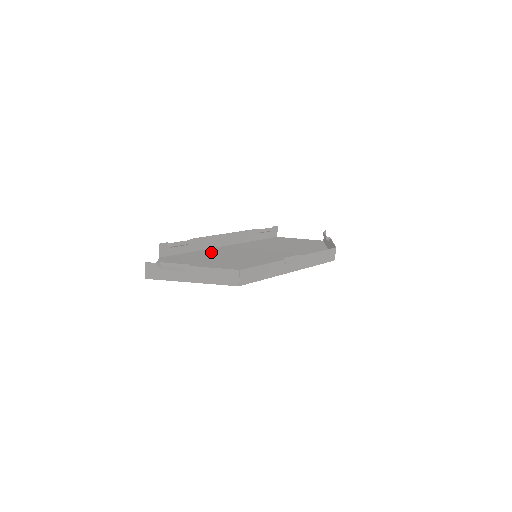
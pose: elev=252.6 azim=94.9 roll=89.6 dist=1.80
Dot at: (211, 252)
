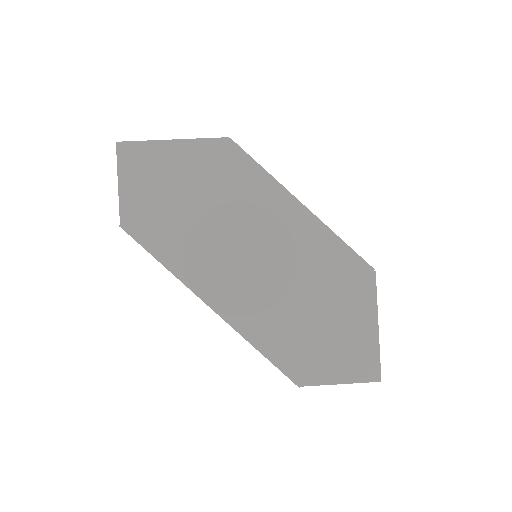
Dot at: (190, 267)
